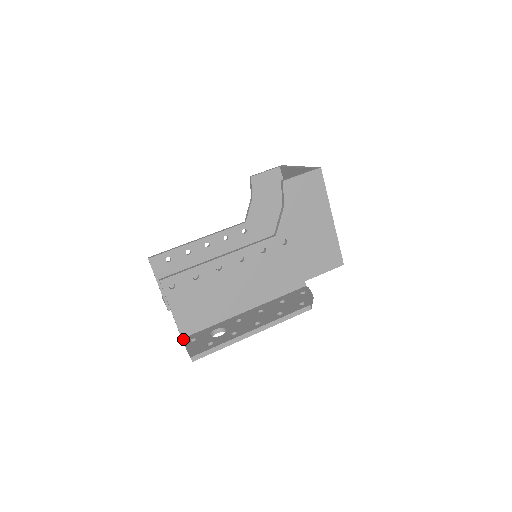
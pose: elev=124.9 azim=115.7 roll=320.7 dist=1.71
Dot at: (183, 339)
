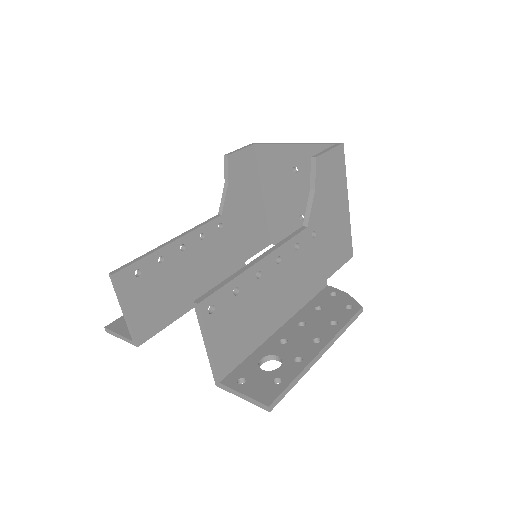
Dot at: (223, 383)
